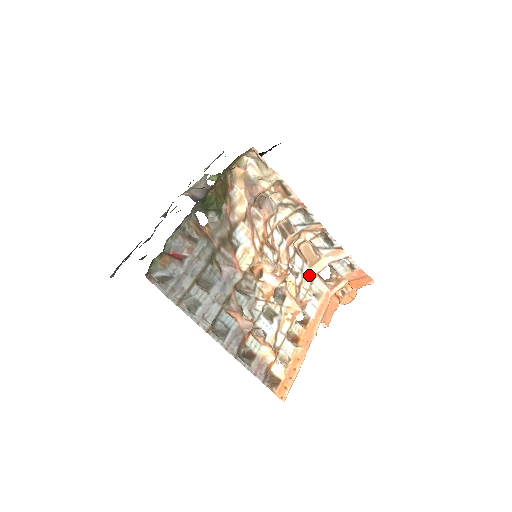
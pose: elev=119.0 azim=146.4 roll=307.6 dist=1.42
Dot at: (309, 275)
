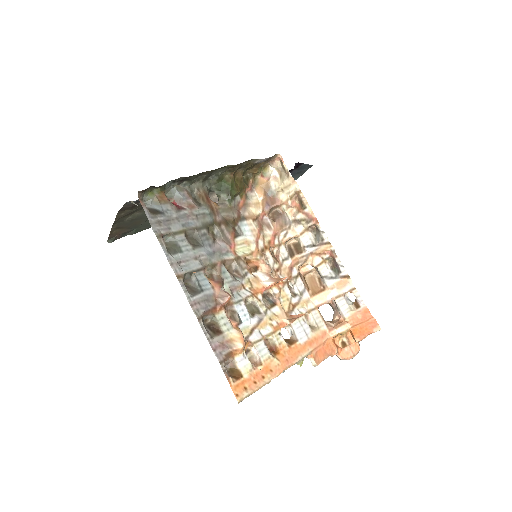
Dot at: (308, 303)
